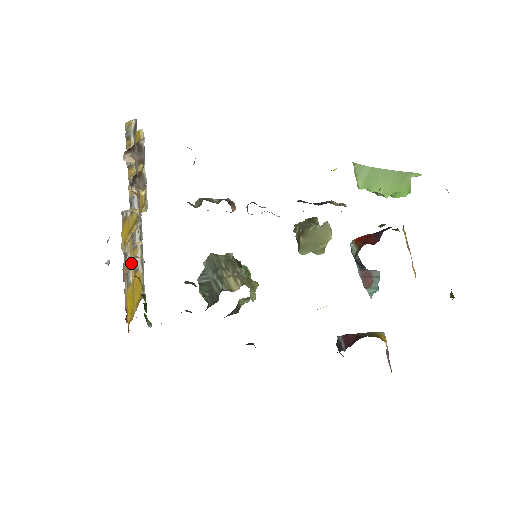
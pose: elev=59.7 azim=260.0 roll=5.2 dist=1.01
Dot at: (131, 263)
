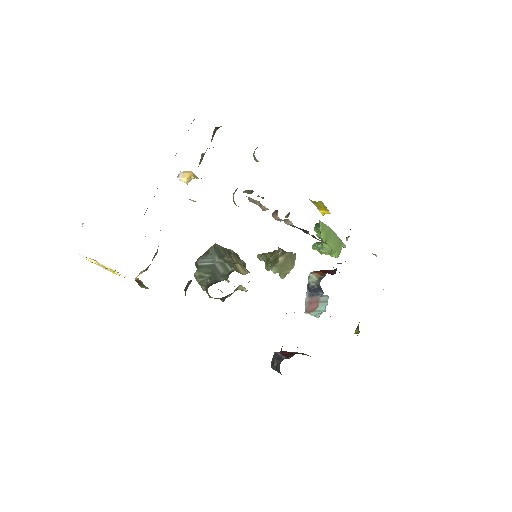
Dot at: occluded
